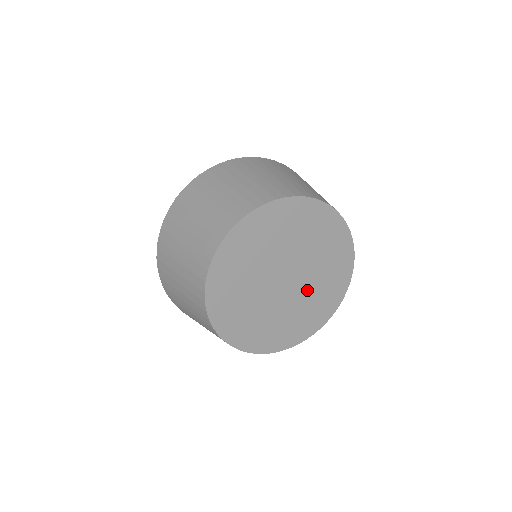
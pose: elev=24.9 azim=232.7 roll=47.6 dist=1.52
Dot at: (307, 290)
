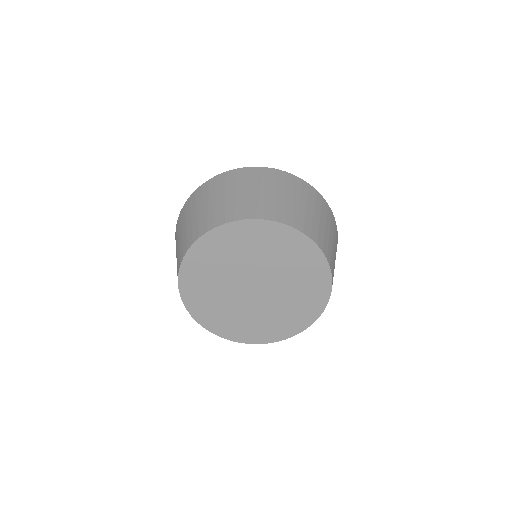
Dot at: (284, 288)
